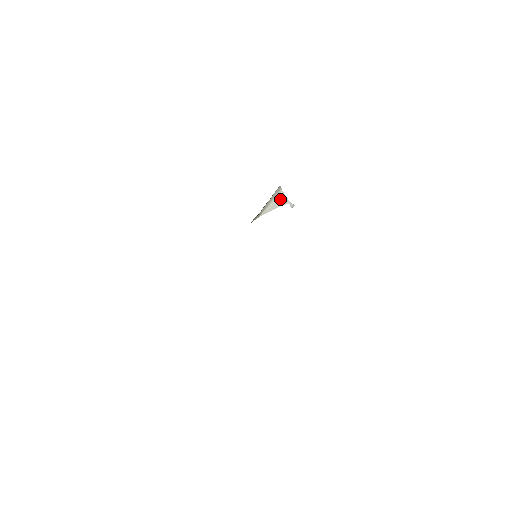
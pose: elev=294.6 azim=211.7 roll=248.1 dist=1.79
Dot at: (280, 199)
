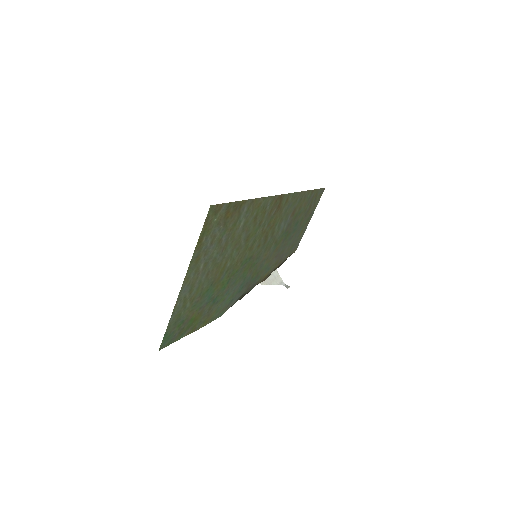
Dot at: (275, 277)
